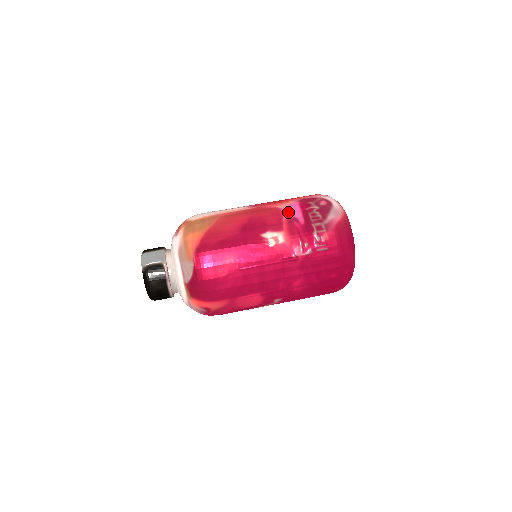
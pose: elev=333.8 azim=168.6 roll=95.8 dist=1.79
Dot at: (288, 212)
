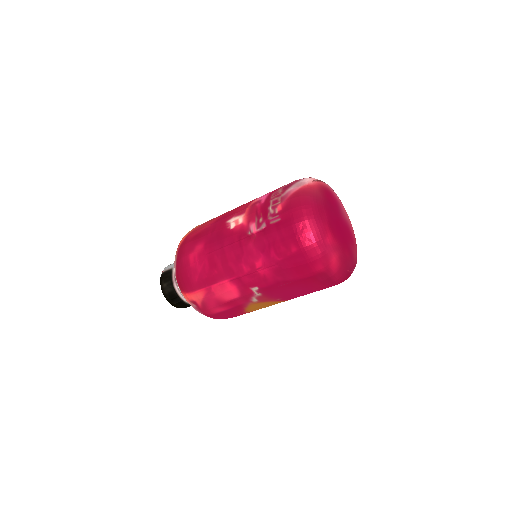
Dot at: (258, 198)
